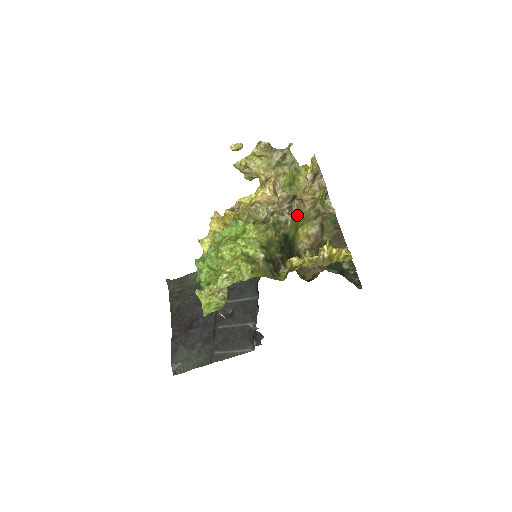
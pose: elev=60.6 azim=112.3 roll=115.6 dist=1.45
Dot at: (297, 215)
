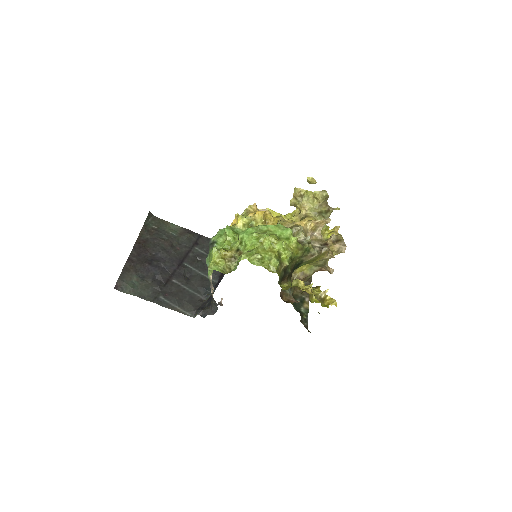
Dot at: (319, 256)
